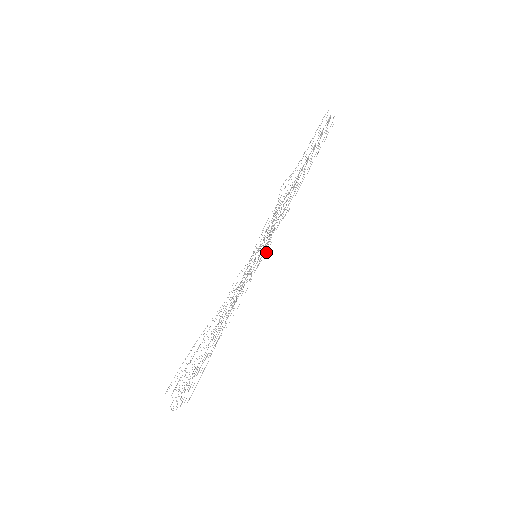
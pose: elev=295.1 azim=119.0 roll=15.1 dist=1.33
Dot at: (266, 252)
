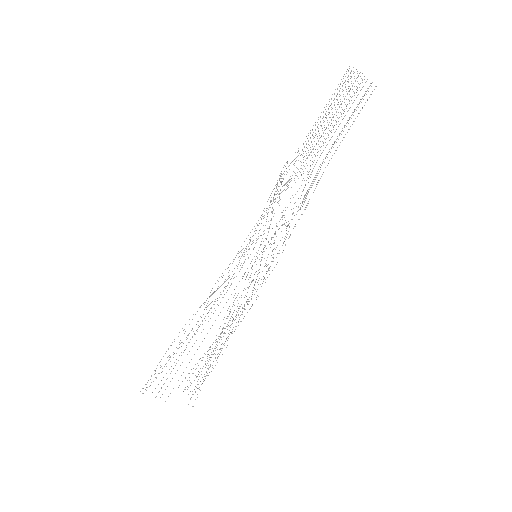
Dot at: occluded
